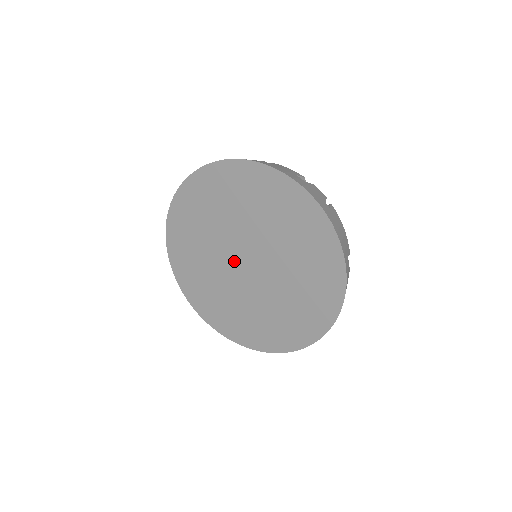
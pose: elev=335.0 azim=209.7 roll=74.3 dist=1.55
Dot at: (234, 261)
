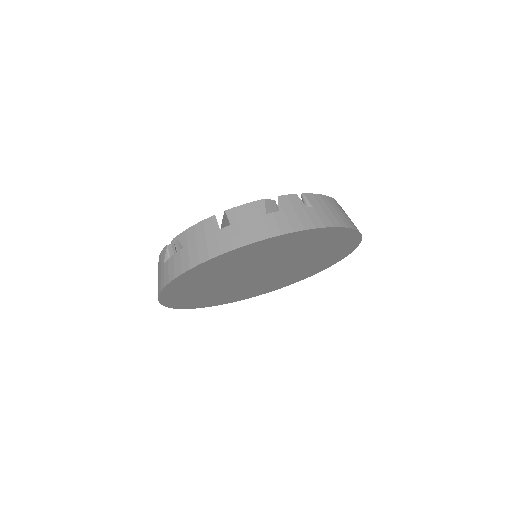
Dot at: (249, 279)
